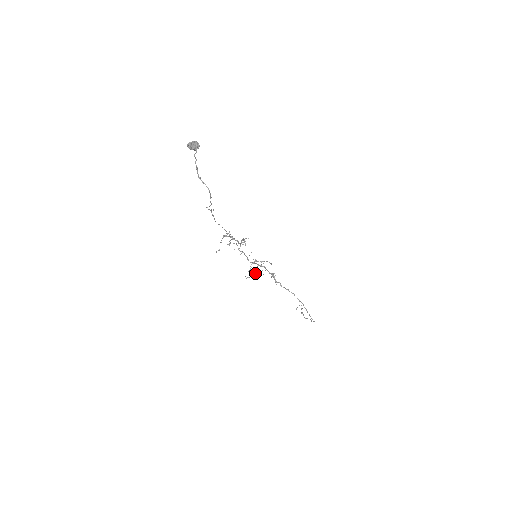
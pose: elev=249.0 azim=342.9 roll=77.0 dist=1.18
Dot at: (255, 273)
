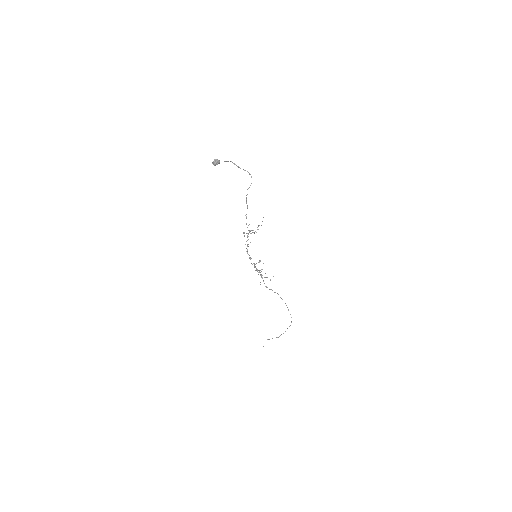
Dot at: occluded
